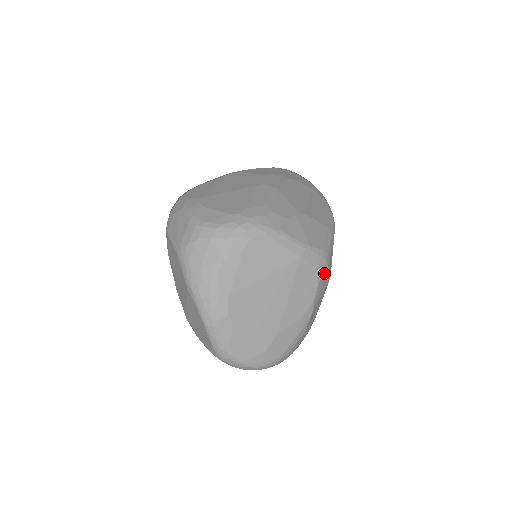
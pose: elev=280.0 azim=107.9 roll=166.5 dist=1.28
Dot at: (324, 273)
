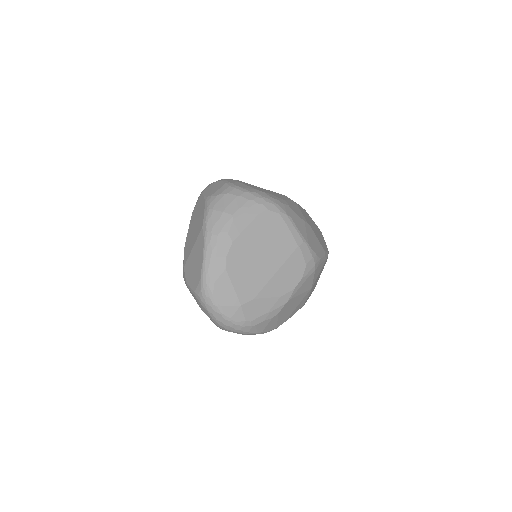
Dot at: (310, 273)
